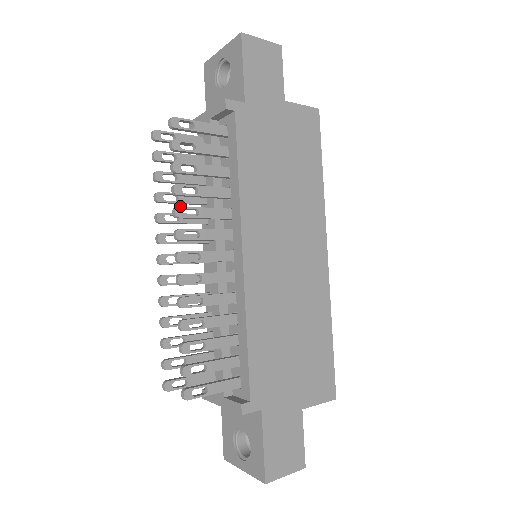
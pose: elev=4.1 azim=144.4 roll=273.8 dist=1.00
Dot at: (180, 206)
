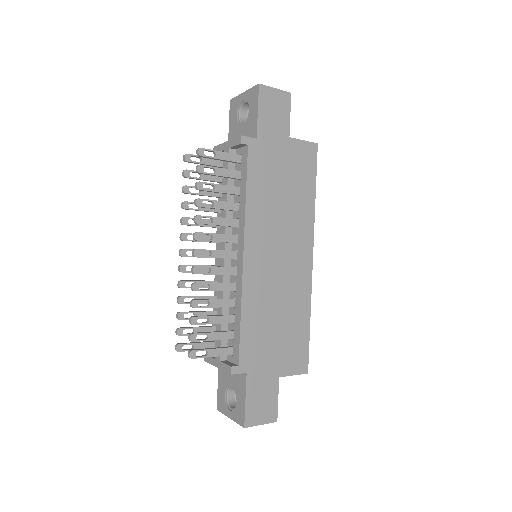
Dot at: (199, 215)
